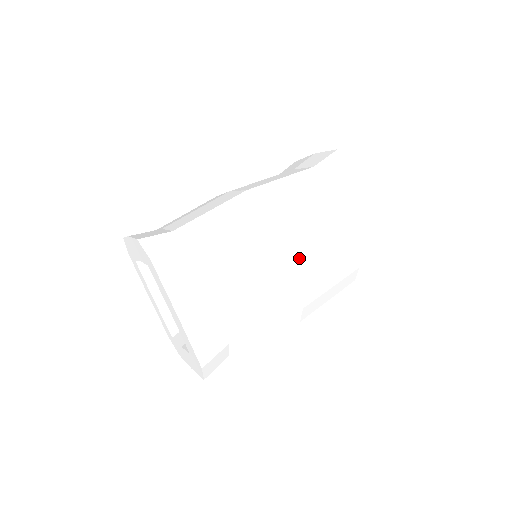
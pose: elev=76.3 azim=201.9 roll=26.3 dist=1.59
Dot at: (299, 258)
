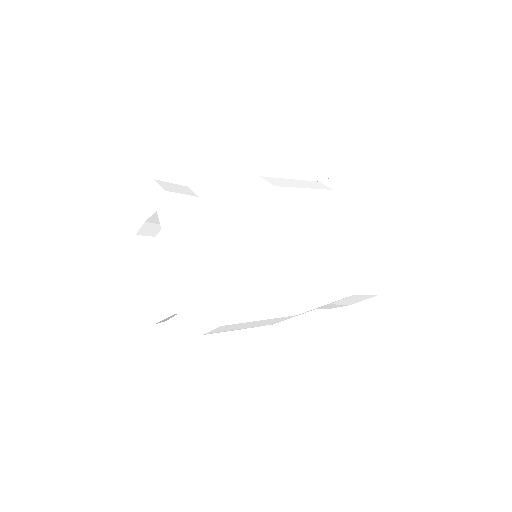
Dot at: (304, 242)
